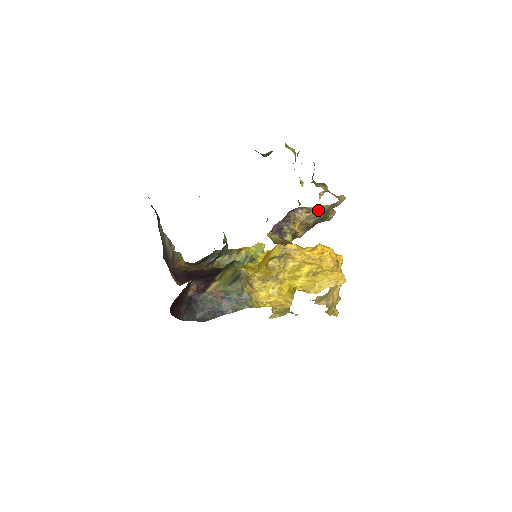
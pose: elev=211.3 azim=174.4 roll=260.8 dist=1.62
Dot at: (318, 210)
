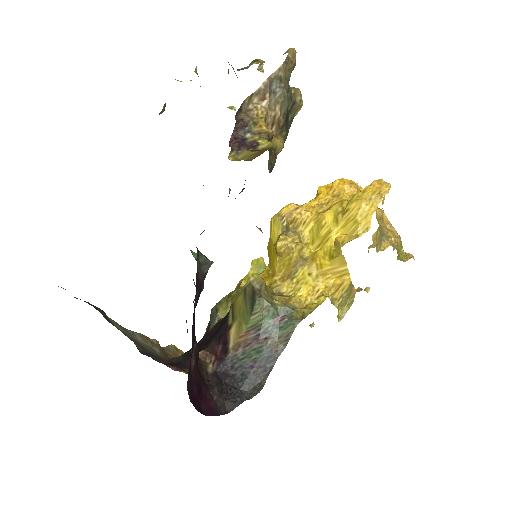
Dot at: (273, 86)
